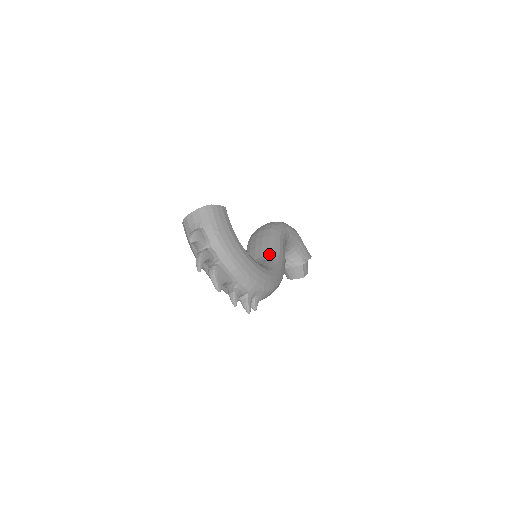
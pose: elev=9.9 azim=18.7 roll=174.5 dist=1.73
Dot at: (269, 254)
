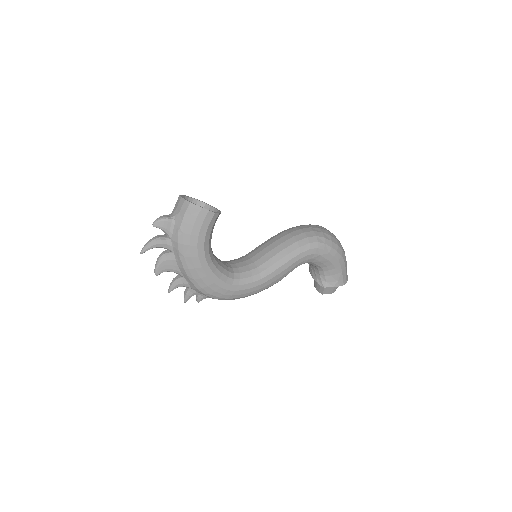
Dot at: (261, 266)
